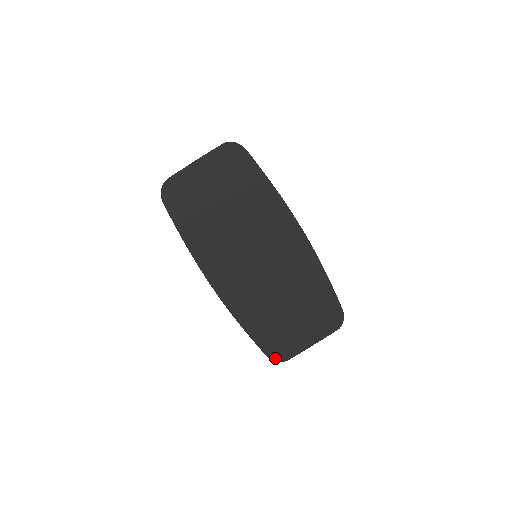
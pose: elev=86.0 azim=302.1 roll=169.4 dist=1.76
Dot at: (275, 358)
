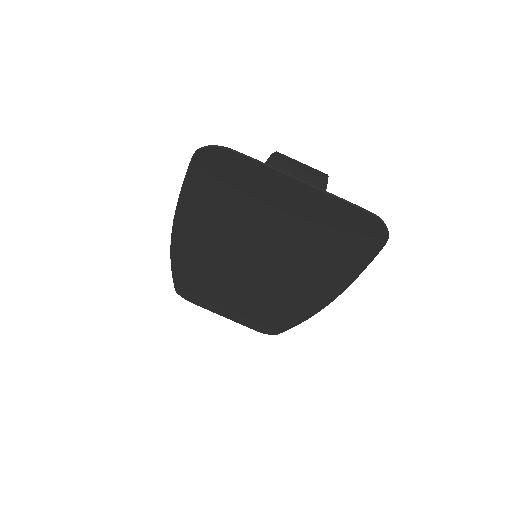
Dot at: (181, 295)
